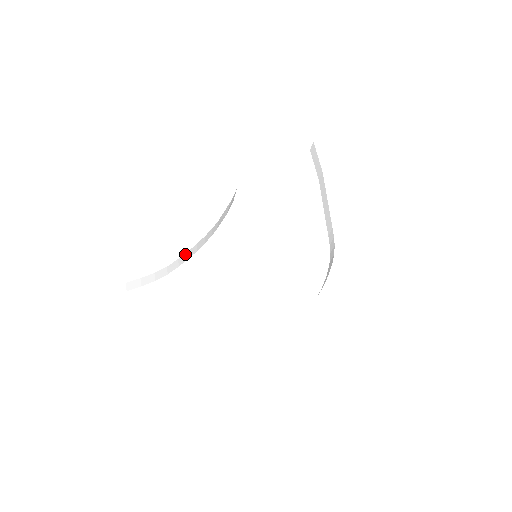
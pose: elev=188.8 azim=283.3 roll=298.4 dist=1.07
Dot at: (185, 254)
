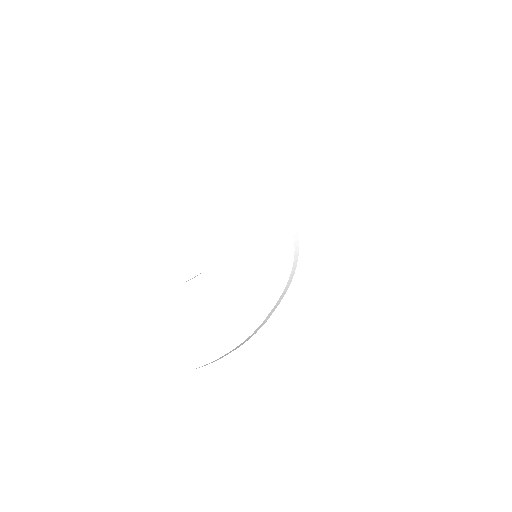
Dot at: occluded
